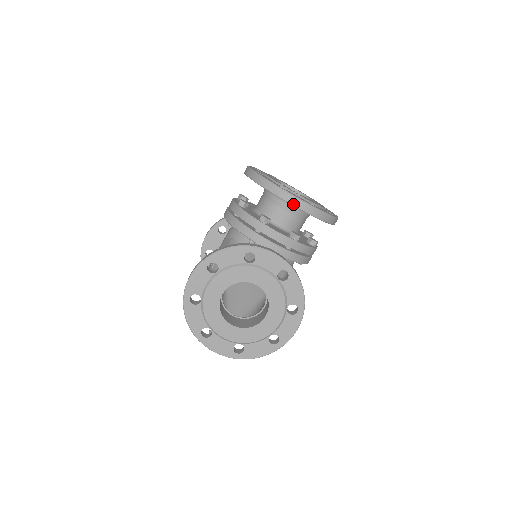
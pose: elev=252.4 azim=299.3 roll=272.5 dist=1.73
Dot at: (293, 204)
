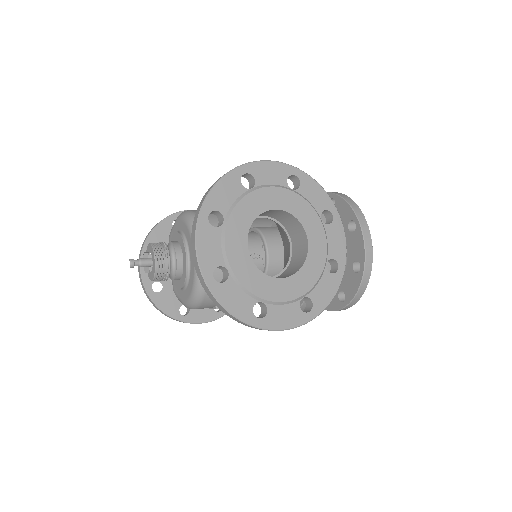
Dot at: (365, 241)
